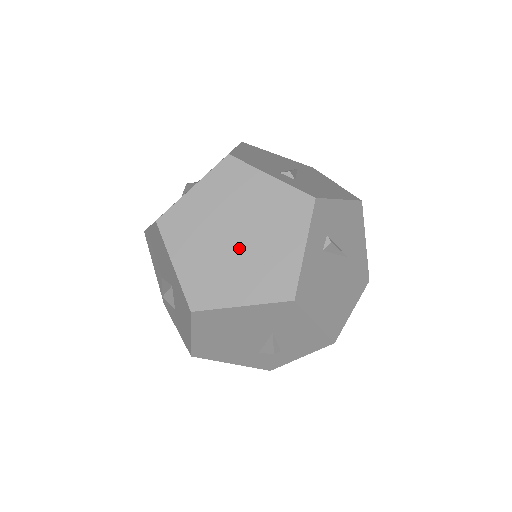
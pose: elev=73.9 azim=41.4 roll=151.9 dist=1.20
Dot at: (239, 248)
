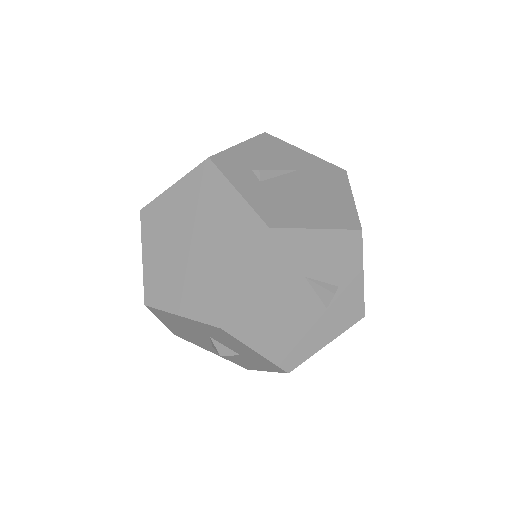
Dot at: (203, 249)
